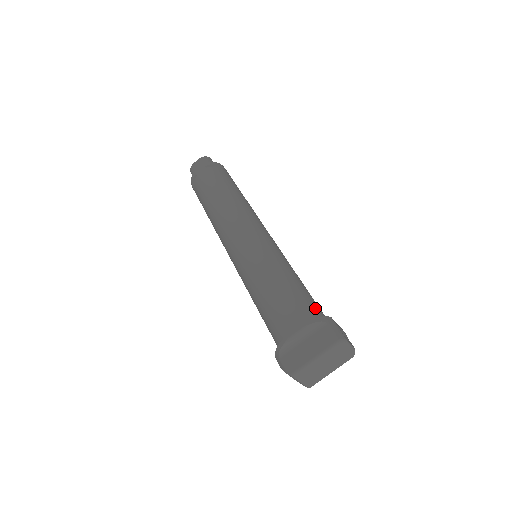
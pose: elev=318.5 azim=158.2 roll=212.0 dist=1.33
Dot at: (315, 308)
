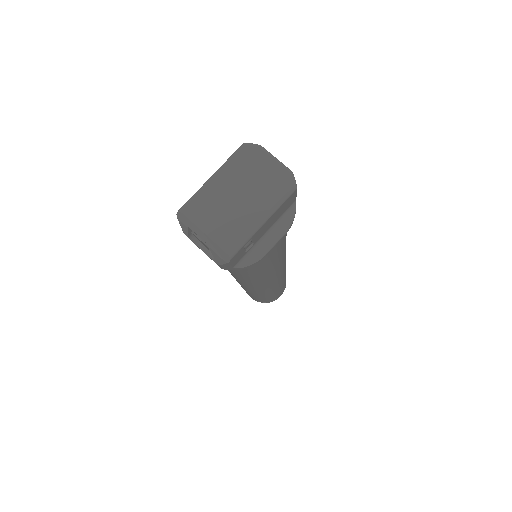
Dot at: occluded
